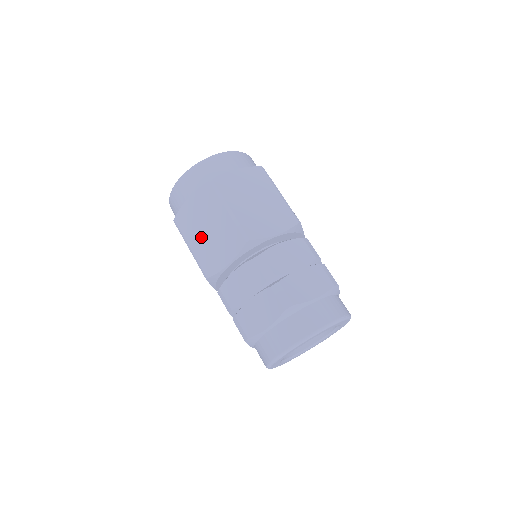
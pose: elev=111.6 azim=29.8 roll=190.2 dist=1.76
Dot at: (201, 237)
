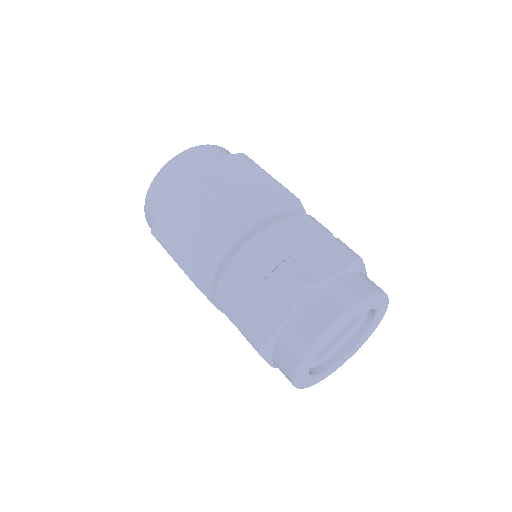
Dot at: (230, 188)
